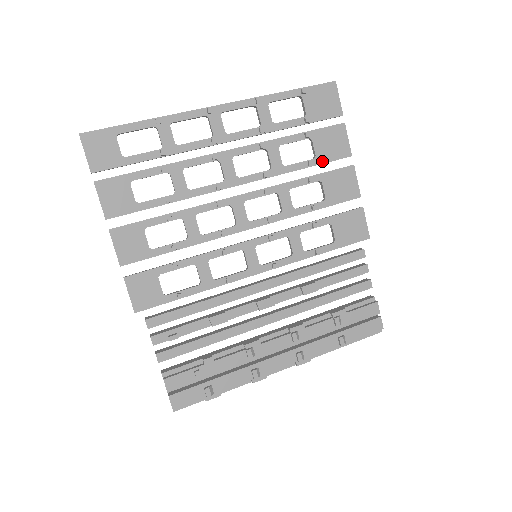
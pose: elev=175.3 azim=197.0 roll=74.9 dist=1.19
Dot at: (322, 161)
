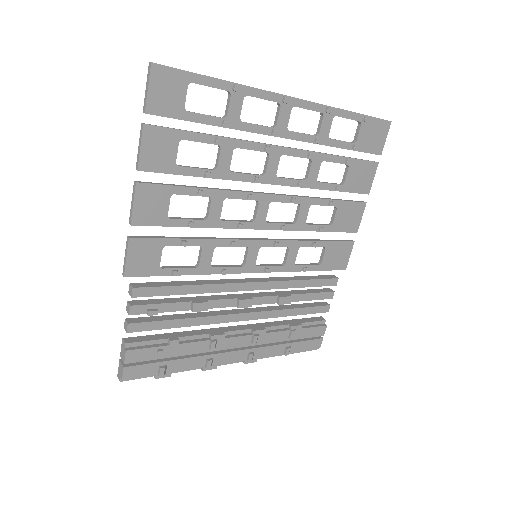
Dot at: (347, 189)
